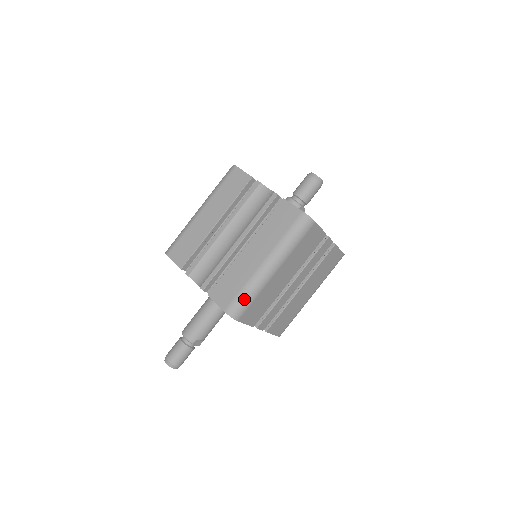
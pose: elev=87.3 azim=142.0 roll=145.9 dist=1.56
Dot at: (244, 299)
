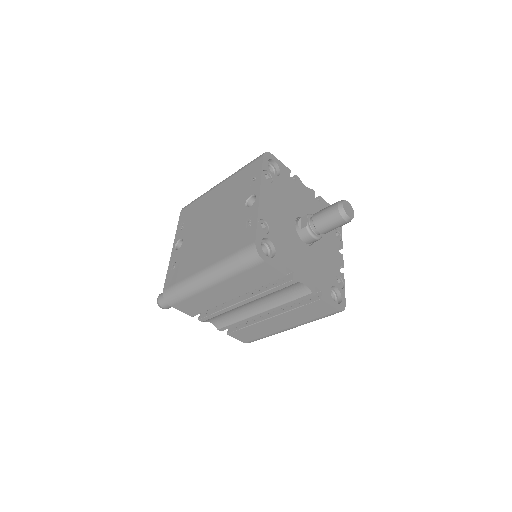
Dot at: occluded
